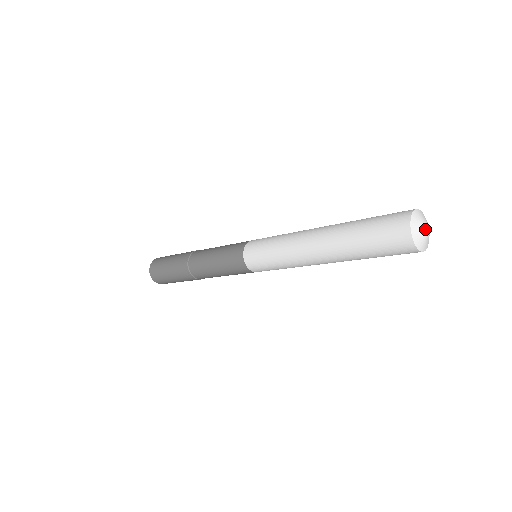
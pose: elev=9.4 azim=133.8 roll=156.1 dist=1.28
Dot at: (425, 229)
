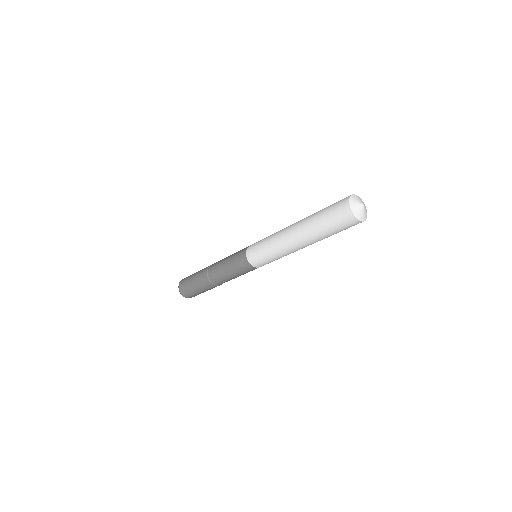
Dot at: (360, 203)
